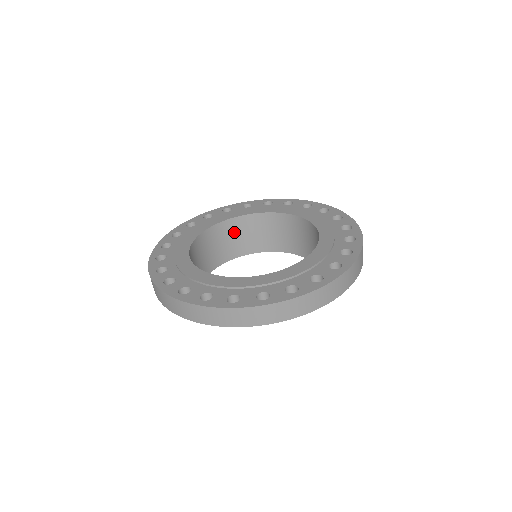
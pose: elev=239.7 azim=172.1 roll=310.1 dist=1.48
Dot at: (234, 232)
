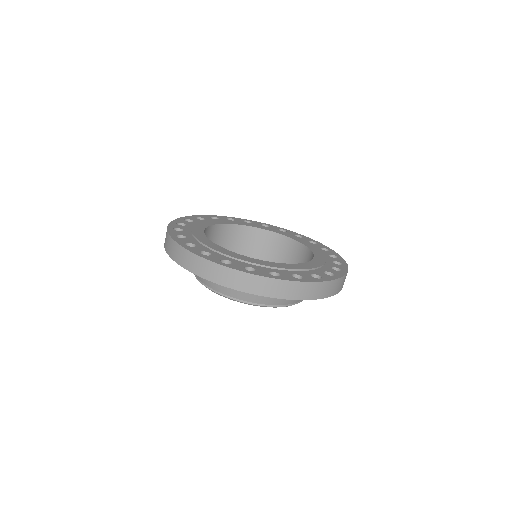
Dot at: (234, 237)
